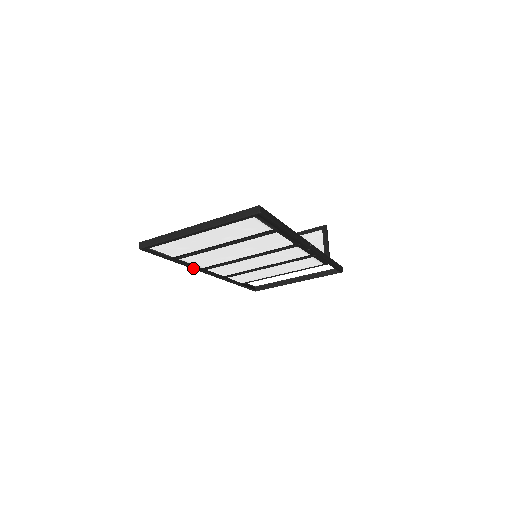
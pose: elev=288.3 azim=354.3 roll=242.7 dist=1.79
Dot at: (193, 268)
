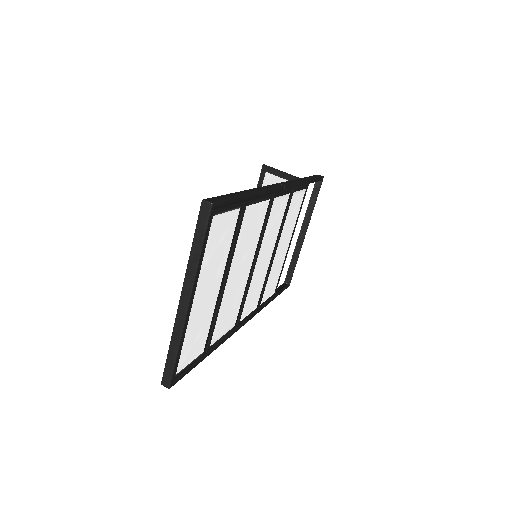
Dot at: (229, 337)
